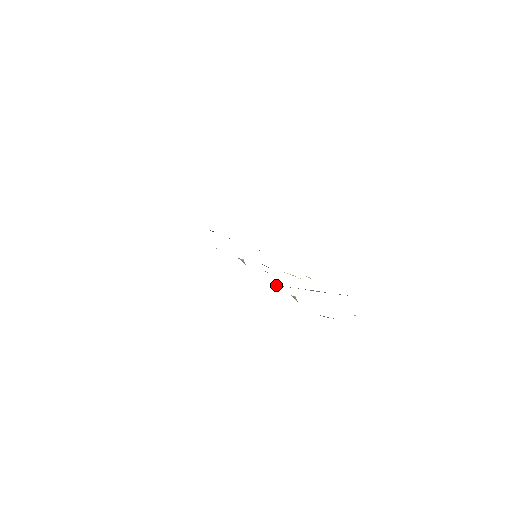
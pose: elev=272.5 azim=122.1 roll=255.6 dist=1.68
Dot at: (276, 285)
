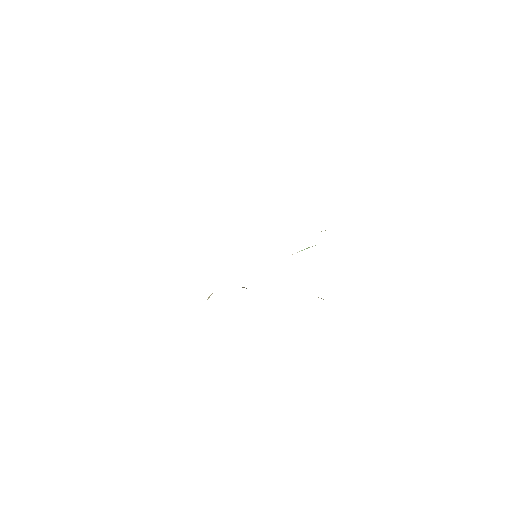
Dot at: occluded
